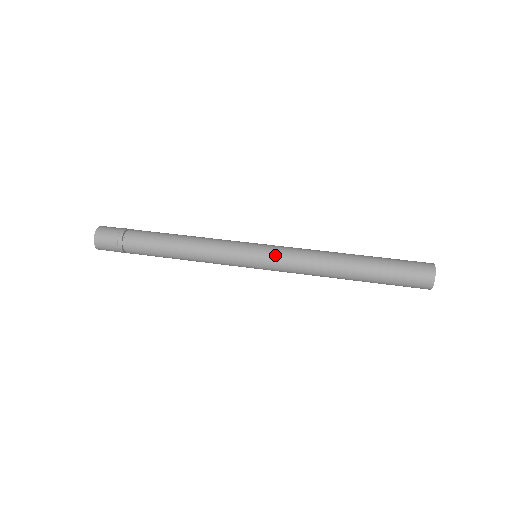
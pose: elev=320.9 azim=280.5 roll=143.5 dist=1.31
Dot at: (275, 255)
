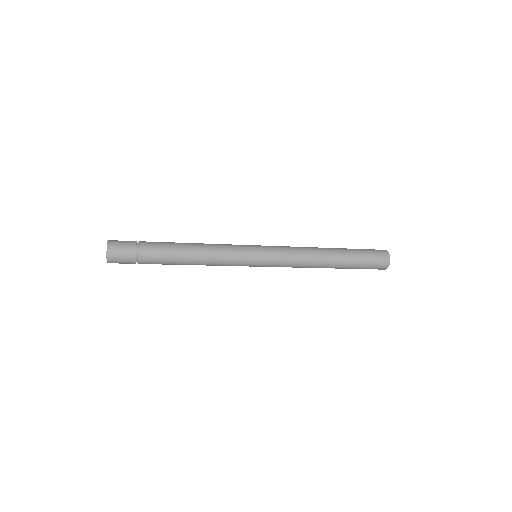
Dot at: (275, 251)
